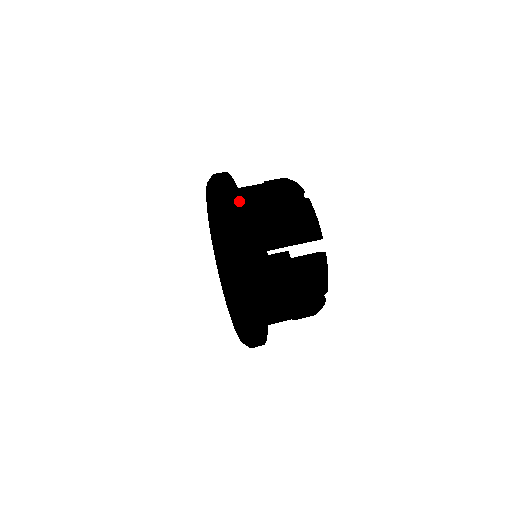
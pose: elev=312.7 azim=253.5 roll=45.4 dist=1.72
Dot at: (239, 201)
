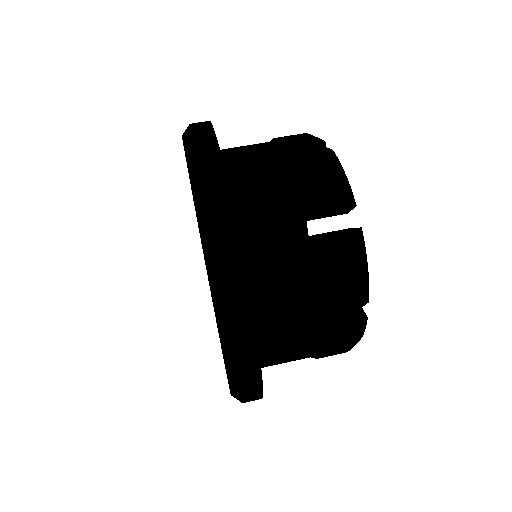
Dot at: (210, 140)
